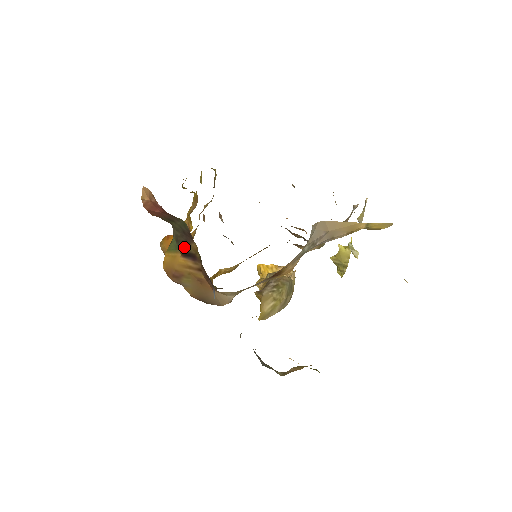
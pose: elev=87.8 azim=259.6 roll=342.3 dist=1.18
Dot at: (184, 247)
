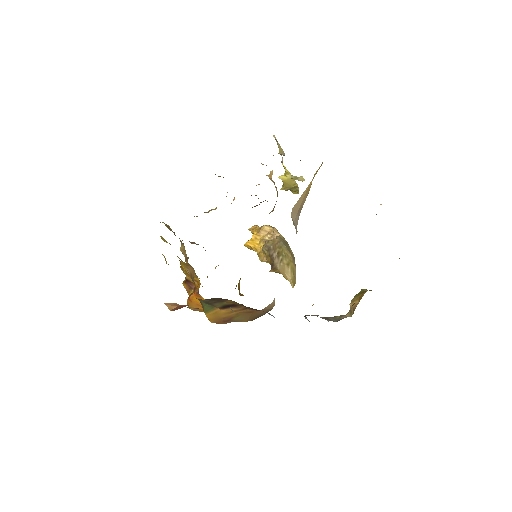
Dot at: (219, 305)
